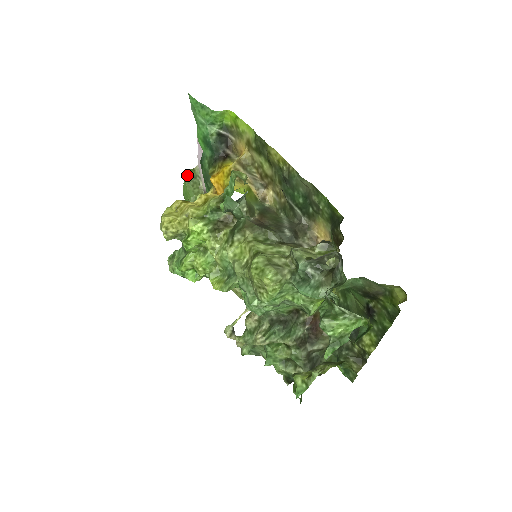
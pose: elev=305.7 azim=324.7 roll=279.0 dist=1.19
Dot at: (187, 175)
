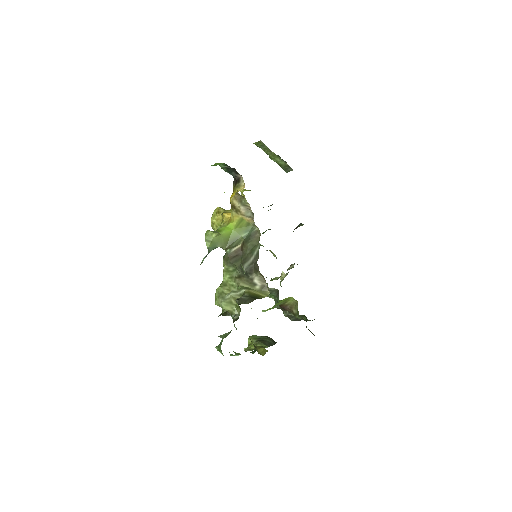
Dot at: (256, 145)
